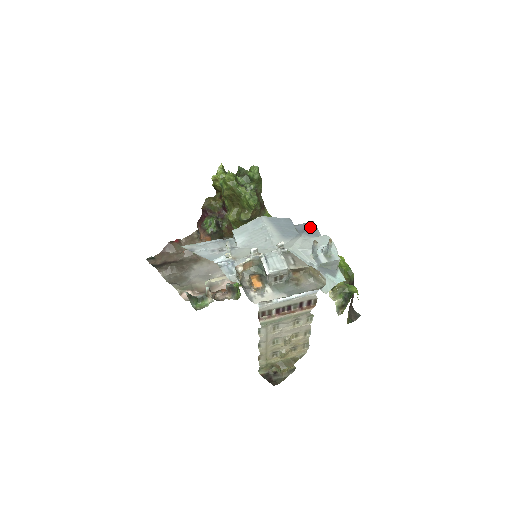
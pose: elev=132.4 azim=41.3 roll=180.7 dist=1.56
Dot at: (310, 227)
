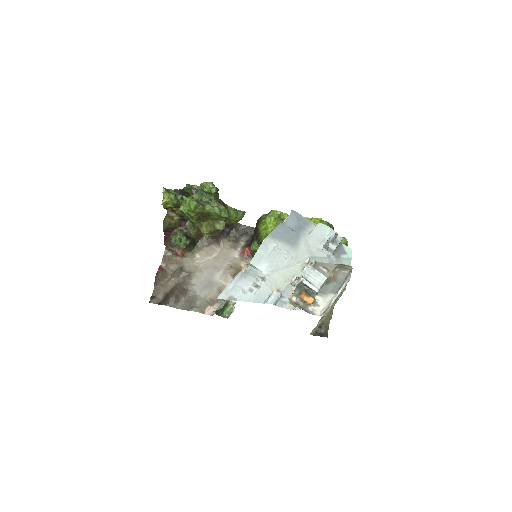
Dot at: (298, 219)
